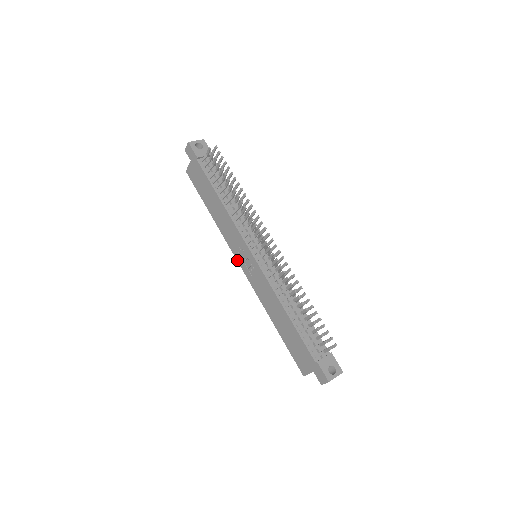
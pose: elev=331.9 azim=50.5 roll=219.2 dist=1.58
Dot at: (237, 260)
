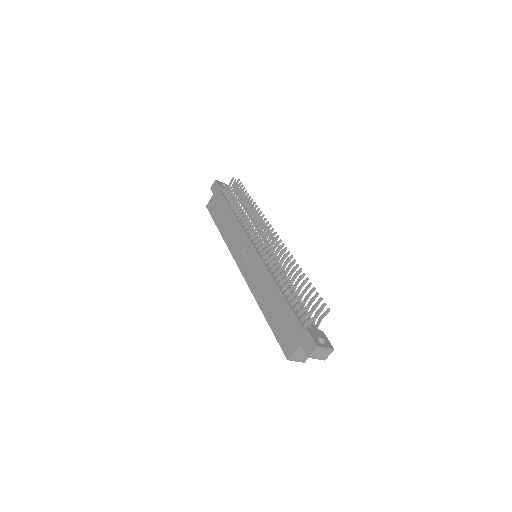
Dot at: (236, 262)
